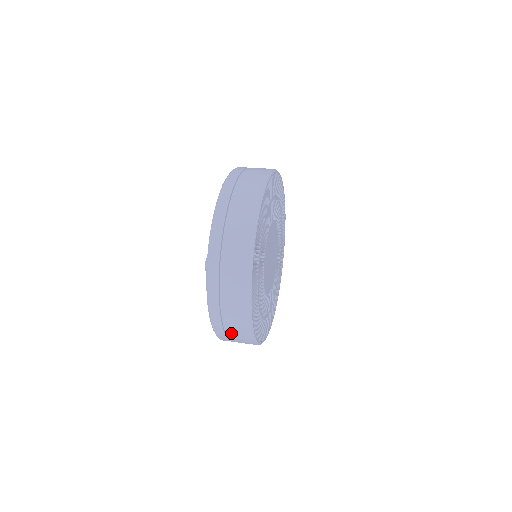
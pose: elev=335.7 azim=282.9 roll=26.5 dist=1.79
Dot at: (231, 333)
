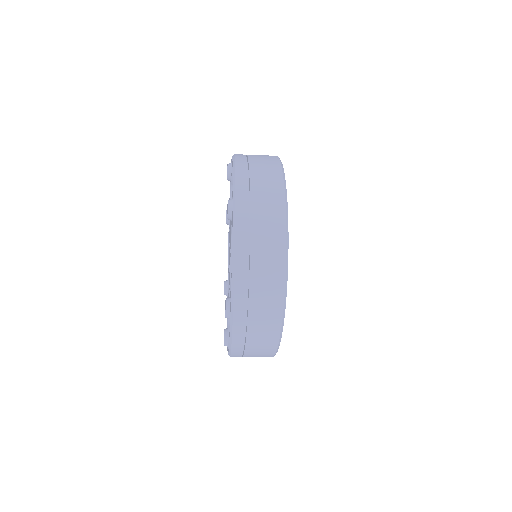
Dot at: (256, 296)
